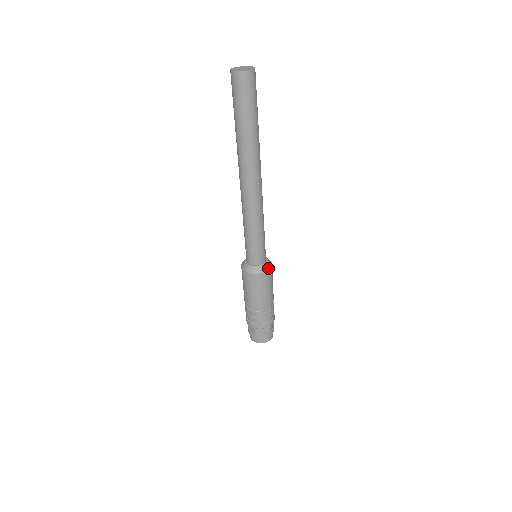
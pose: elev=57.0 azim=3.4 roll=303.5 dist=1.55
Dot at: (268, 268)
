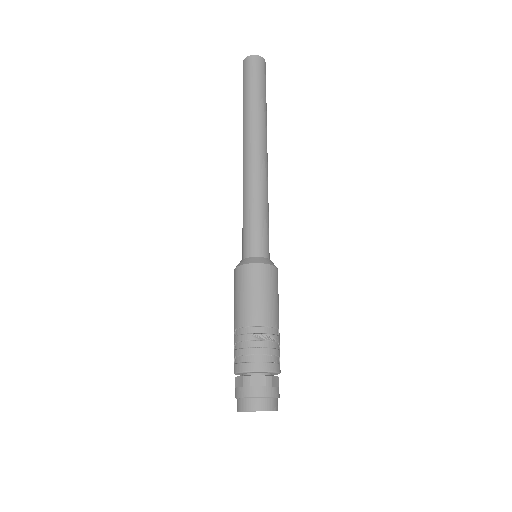
Dot at: (270, 263)
